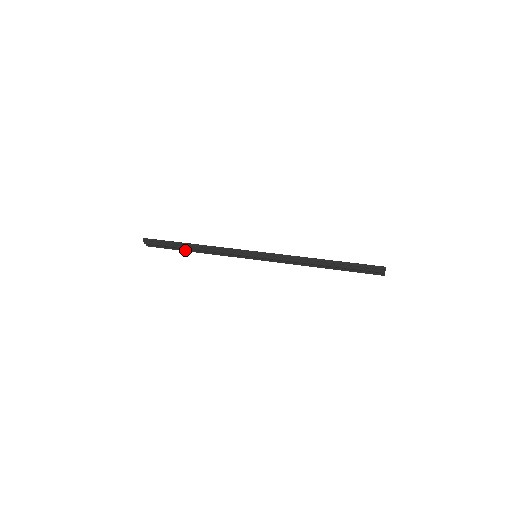
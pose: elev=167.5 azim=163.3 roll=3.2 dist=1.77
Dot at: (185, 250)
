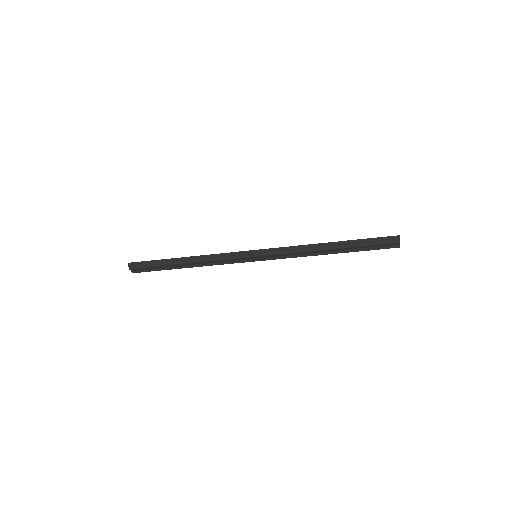
Dot at: (176, 268)
